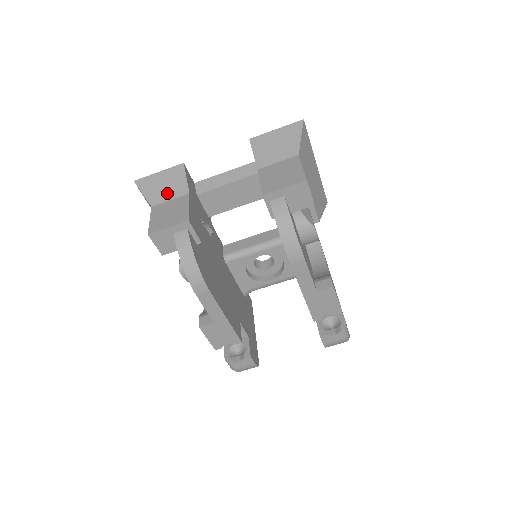
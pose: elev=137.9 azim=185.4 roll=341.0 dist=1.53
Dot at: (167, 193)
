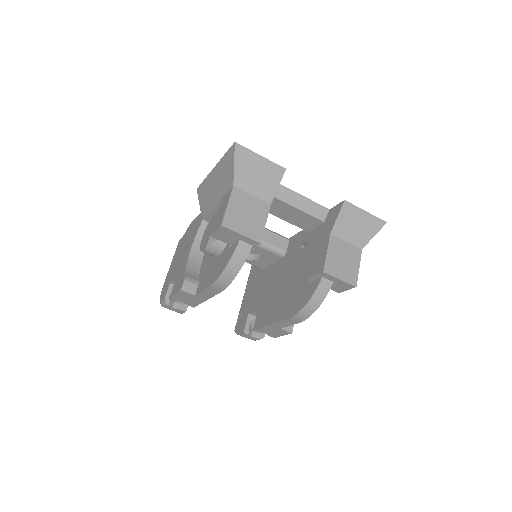
Dot at: (254, 186)
